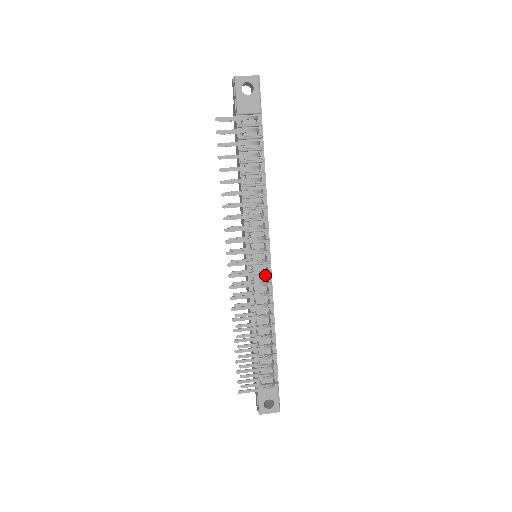
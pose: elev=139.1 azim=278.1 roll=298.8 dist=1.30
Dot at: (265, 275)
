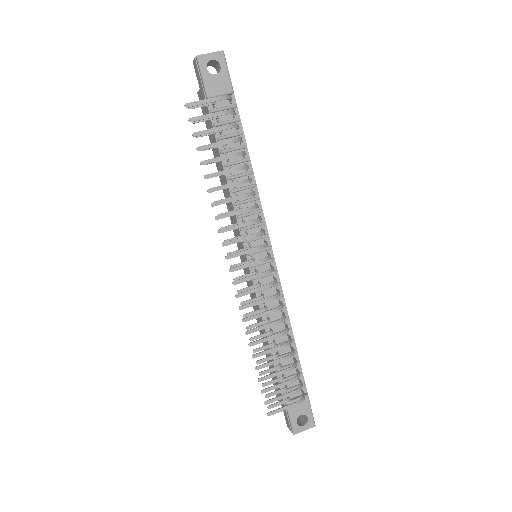
Dot at: (271, 275)
